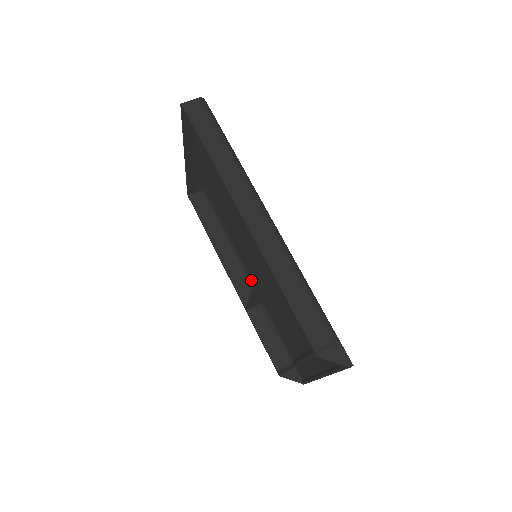
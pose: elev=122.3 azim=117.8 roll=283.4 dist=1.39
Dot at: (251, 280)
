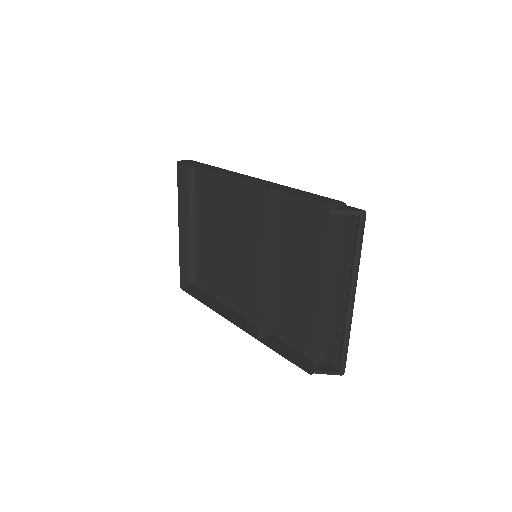
Dot at: (256, 319)
